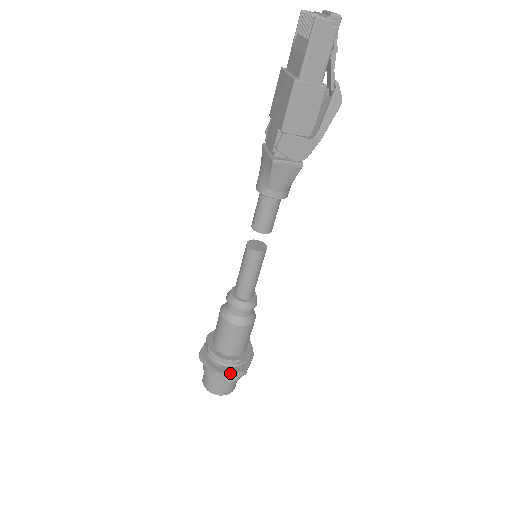
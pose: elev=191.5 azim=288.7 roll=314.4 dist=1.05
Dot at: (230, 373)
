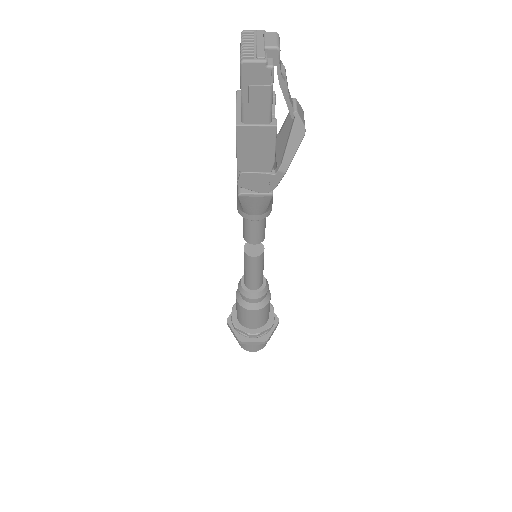
Dot at: (252, 342)
